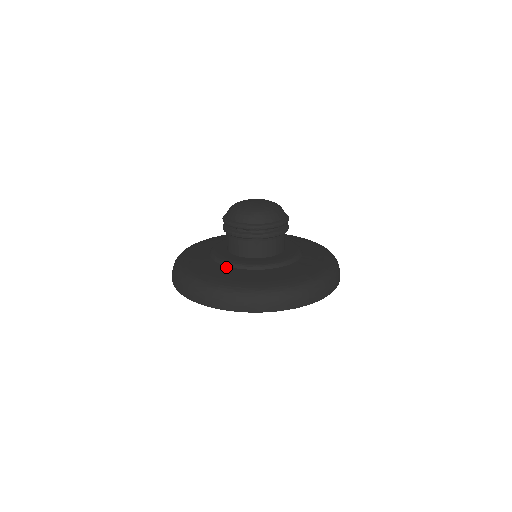
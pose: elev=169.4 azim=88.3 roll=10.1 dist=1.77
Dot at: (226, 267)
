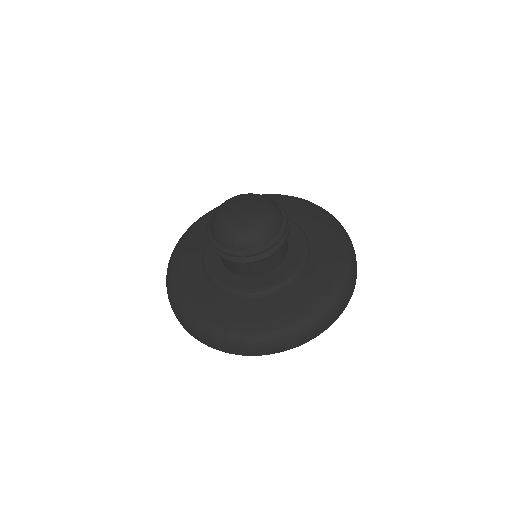
Dot at: (257, 300)
